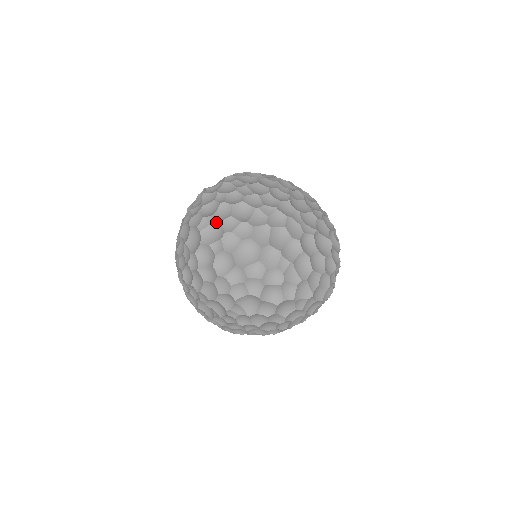
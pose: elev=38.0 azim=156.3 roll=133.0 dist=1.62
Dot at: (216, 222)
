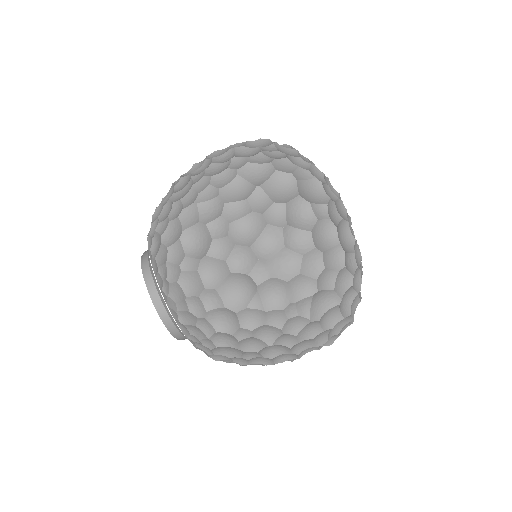
Dot at: (316, 181)
